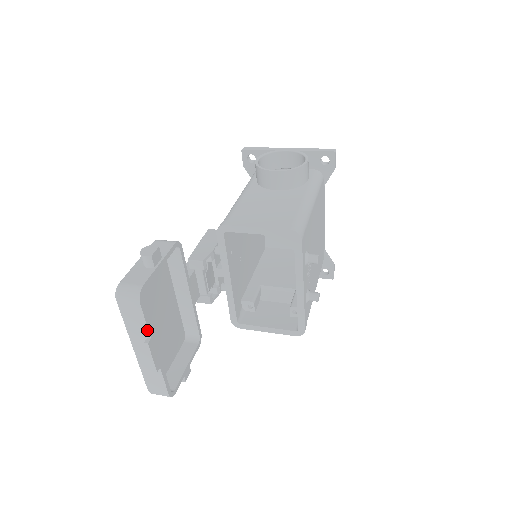
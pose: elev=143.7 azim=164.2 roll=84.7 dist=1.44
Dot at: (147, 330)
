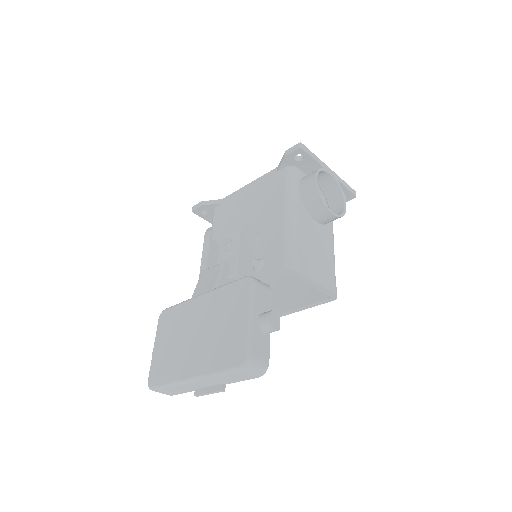
Dot at: (232, 382)
